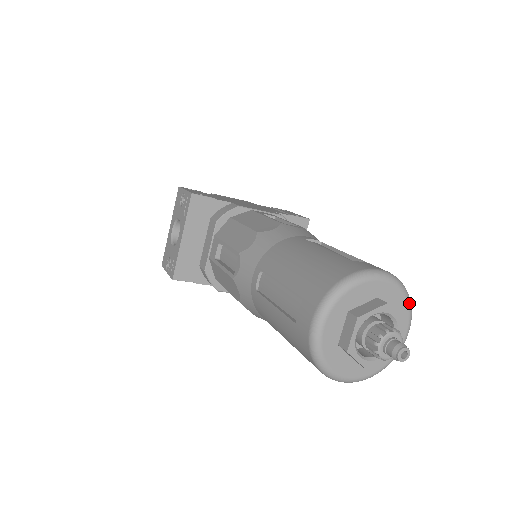
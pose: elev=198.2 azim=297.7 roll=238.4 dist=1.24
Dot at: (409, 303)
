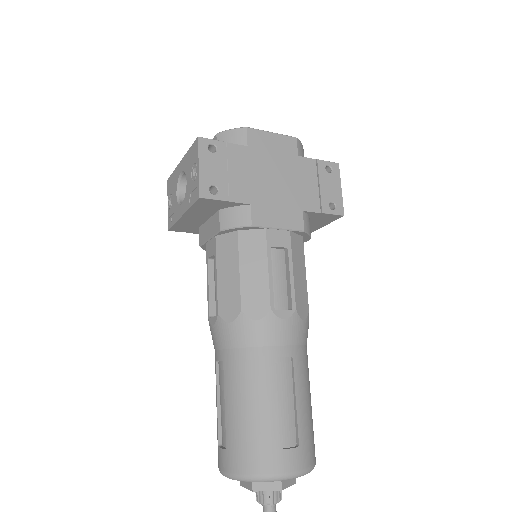
Dot at: occluded
